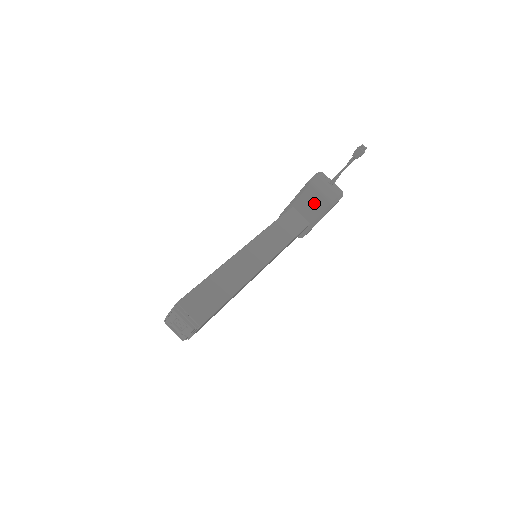
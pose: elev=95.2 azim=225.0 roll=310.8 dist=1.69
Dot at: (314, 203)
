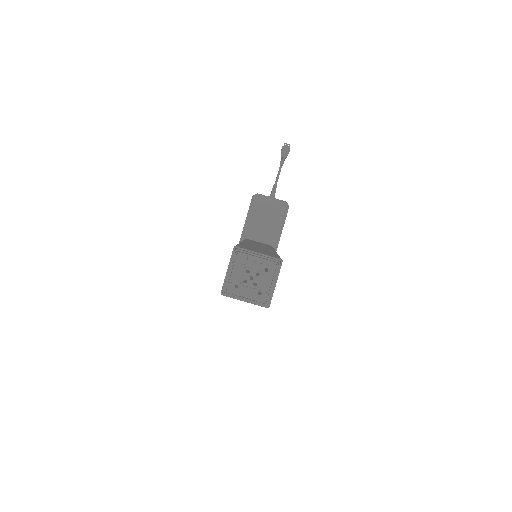
Dot at: (267, 220)
